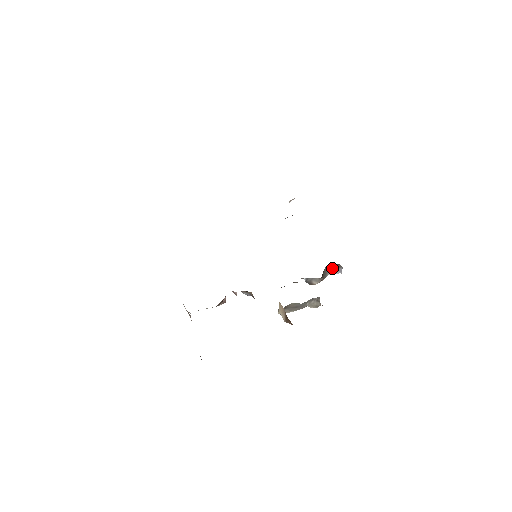
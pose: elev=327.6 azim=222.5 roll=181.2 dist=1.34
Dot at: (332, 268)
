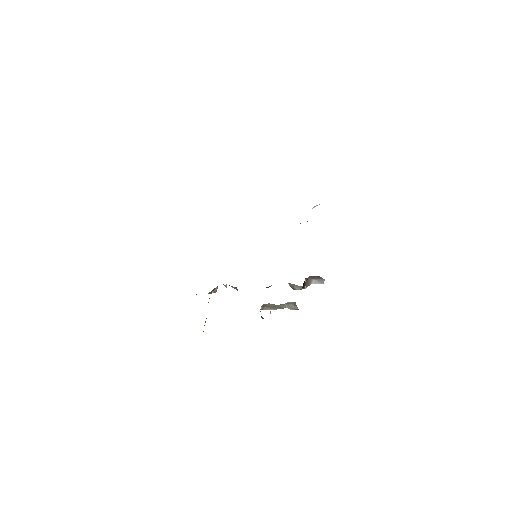
Dot at: (315, 278)
